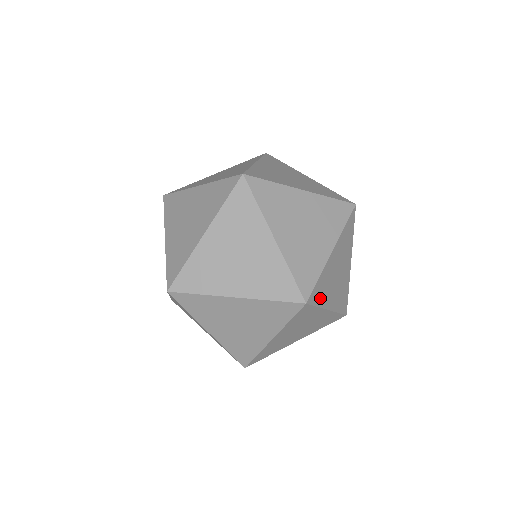
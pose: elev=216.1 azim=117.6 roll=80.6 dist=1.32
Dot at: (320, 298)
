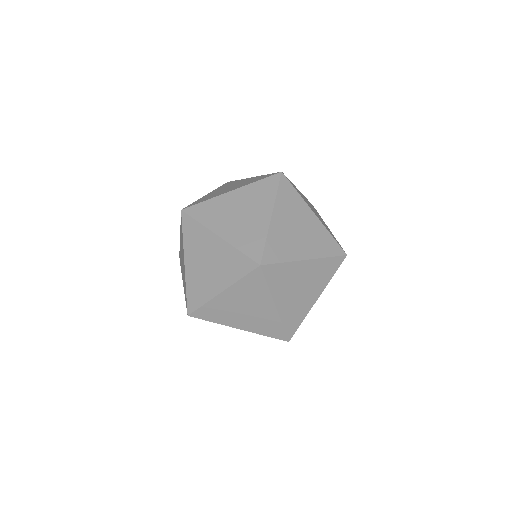
Dot at: (282, 255)
